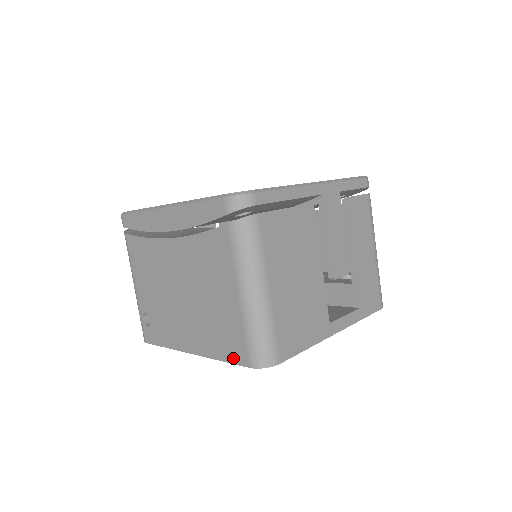
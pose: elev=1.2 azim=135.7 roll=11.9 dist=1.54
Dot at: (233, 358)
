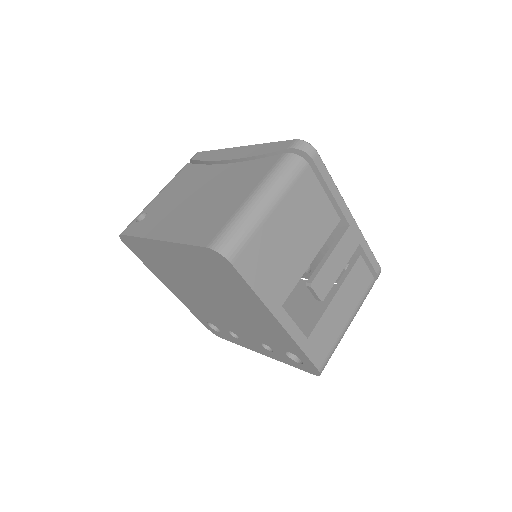
Dot at: (197, 241)
